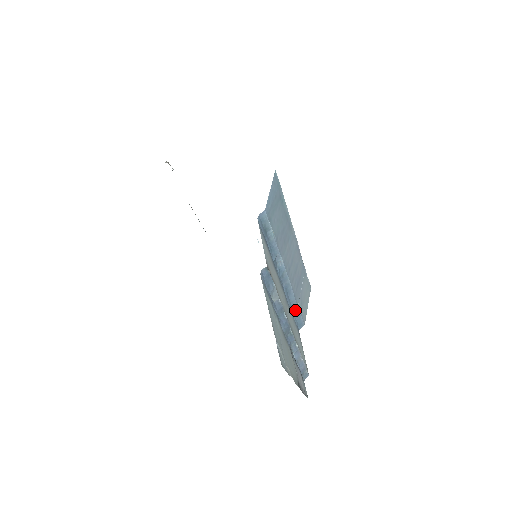
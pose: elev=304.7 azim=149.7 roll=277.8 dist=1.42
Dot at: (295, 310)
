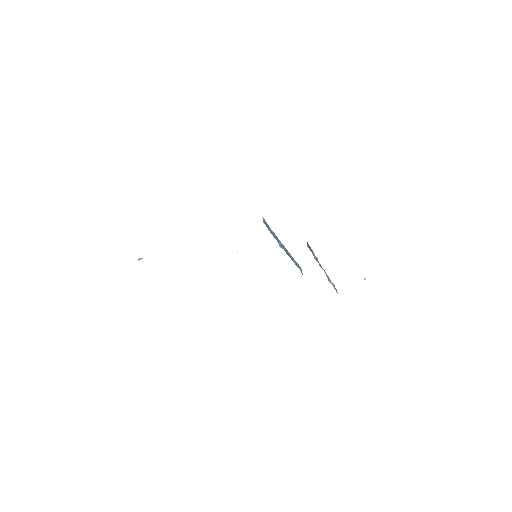
Dot at: (297, 265)
